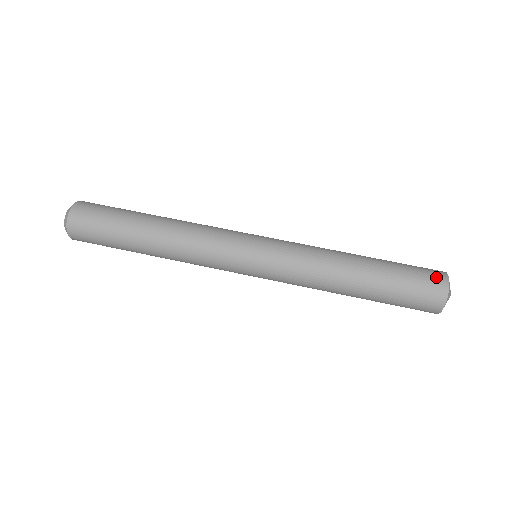
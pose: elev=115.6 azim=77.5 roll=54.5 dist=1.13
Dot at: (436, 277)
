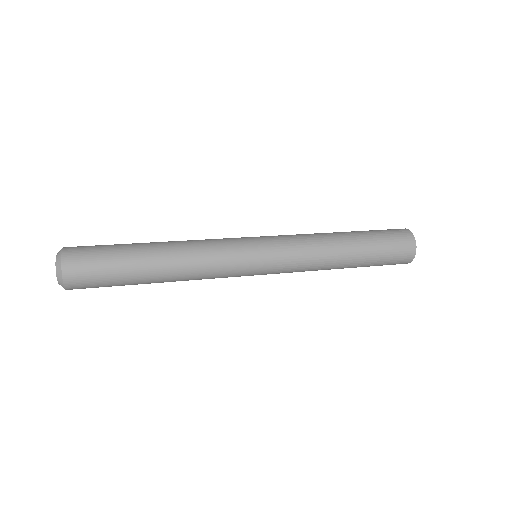
Dot at: occluded
